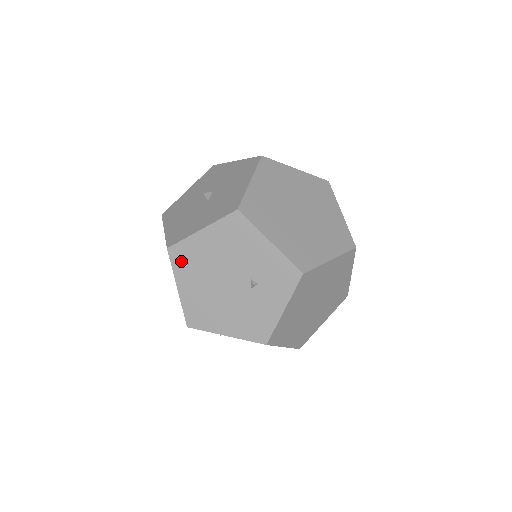
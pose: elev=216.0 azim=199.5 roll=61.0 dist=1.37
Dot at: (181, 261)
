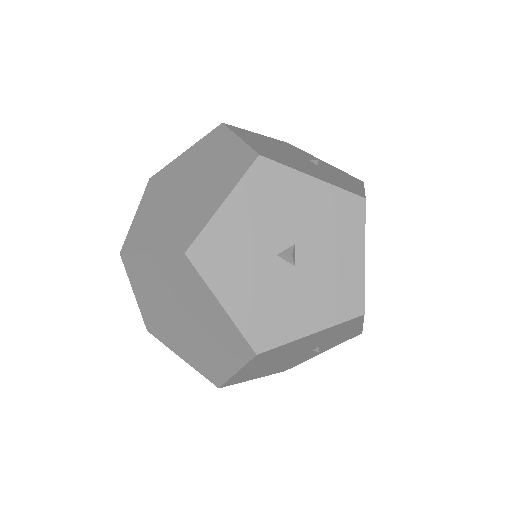
Dot at: (263, 357)
